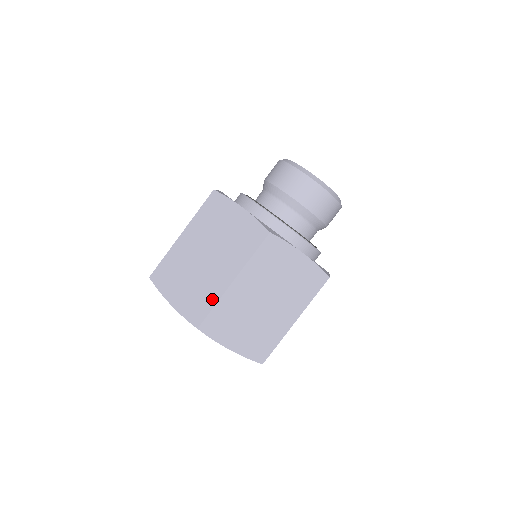
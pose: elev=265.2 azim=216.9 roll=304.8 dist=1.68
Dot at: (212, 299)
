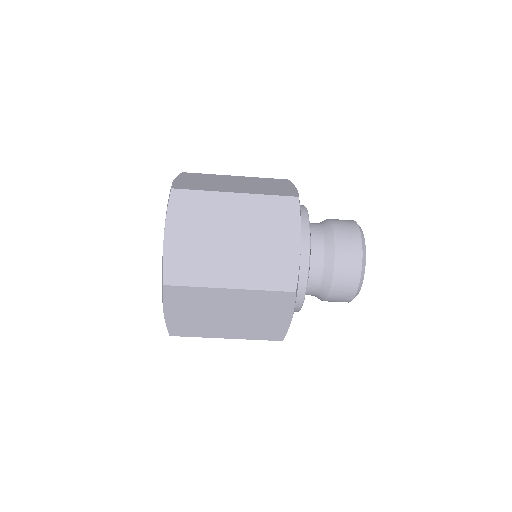
Dot at: (200, 334)
